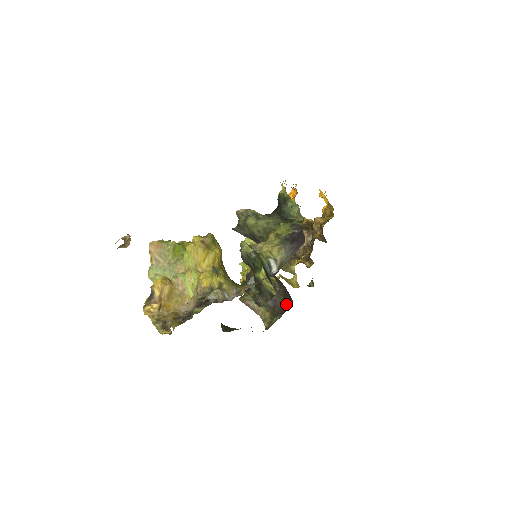
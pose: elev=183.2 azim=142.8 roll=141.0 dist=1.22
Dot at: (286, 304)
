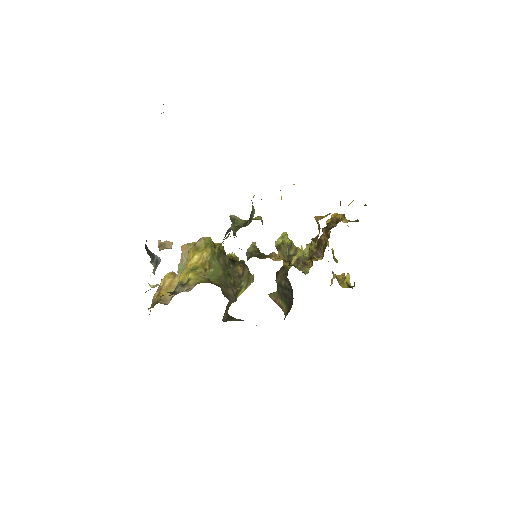
Dot at: occluded
